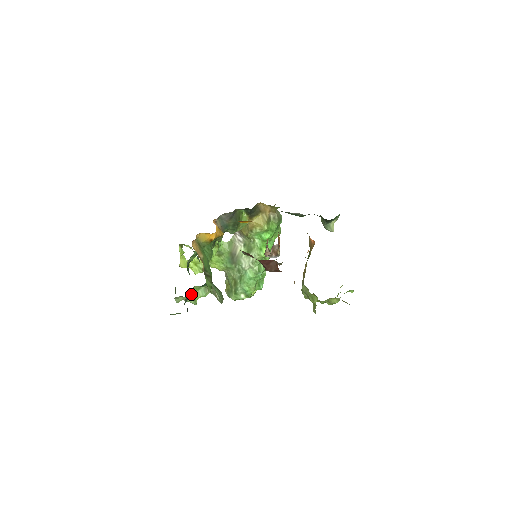
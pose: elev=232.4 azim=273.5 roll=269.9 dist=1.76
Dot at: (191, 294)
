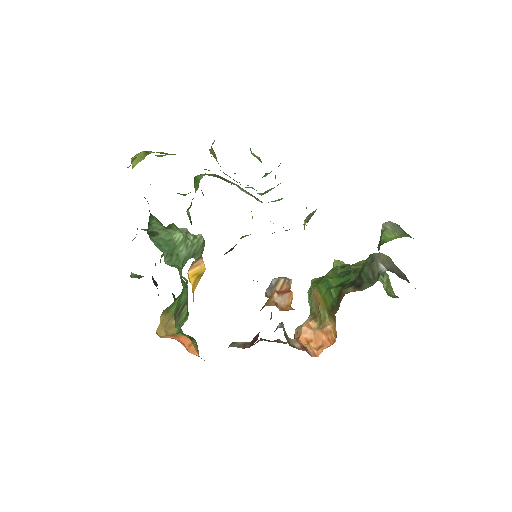
Dot at: occluded
